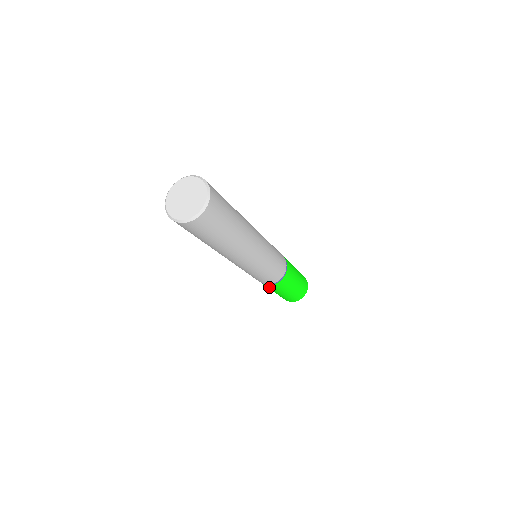
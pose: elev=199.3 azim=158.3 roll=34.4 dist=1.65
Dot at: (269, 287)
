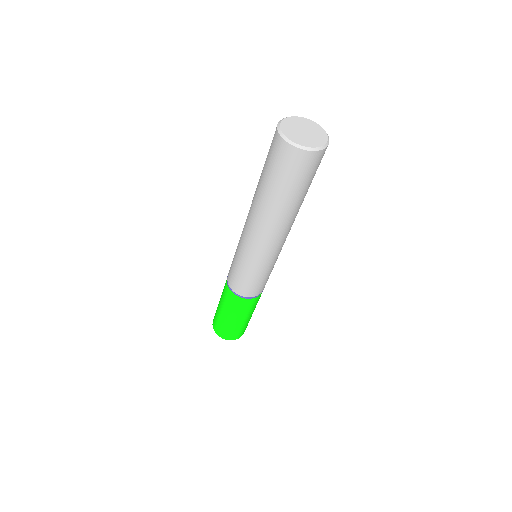
Dot at: (244, 305)
